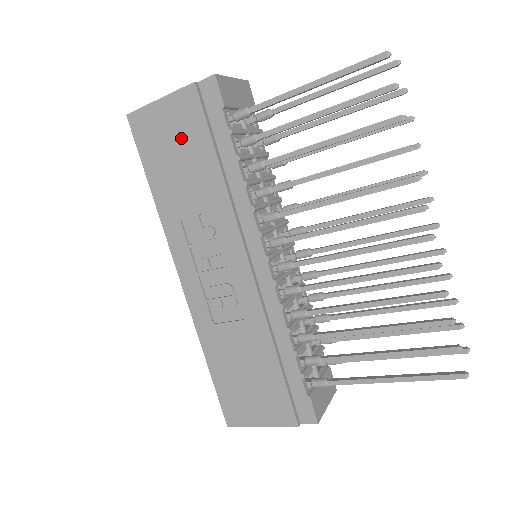
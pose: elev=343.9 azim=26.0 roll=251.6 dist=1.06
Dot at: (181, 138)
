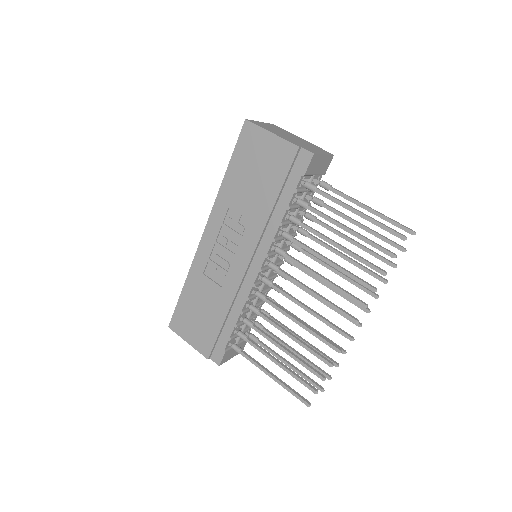
Dot at: (266, 166)
